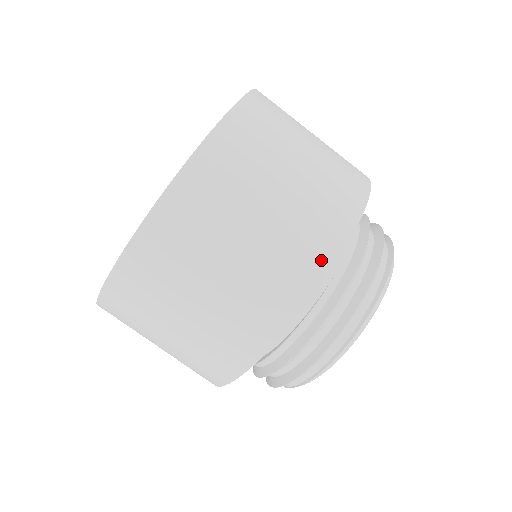
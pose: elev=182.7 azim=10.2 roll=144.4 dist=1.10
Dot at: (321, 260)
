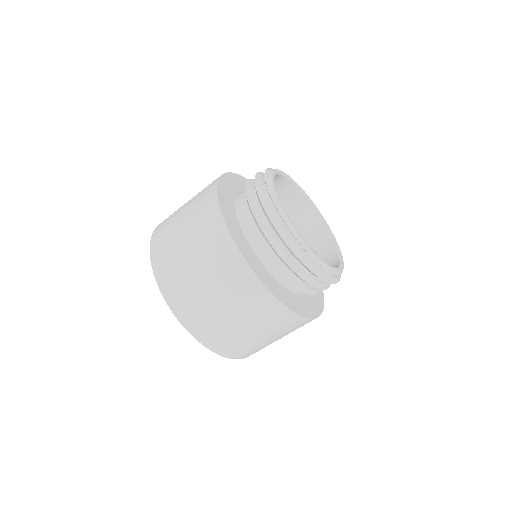
Dot at: (212, 203)
